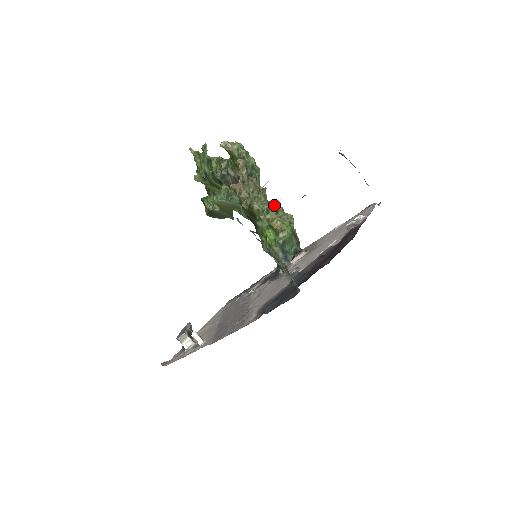
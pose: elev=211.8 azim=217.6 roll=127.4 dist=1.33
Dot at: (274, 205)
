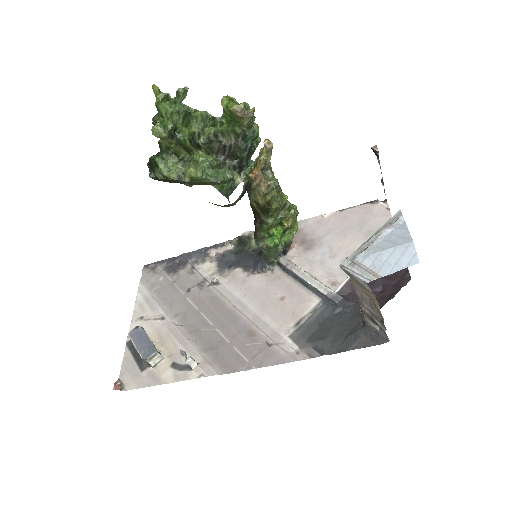
Dot at: (284, 196)
